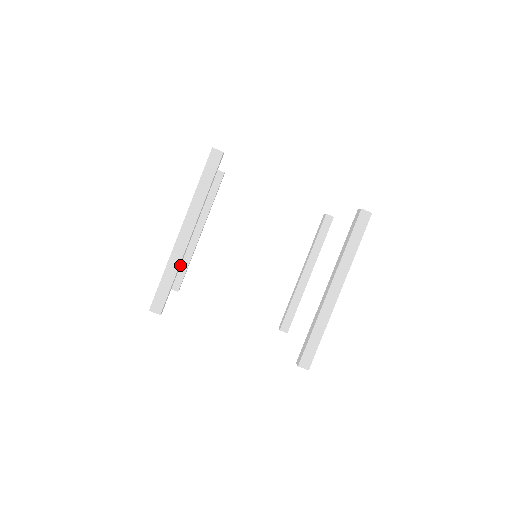
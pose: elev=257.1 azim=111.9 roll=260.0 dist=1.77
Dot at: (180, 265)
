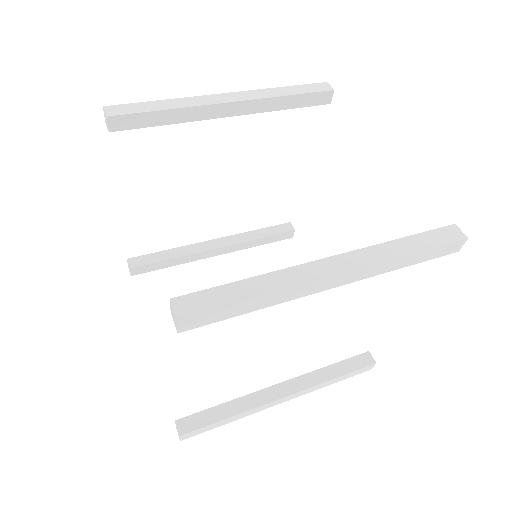
Dot at: (164, 252)
